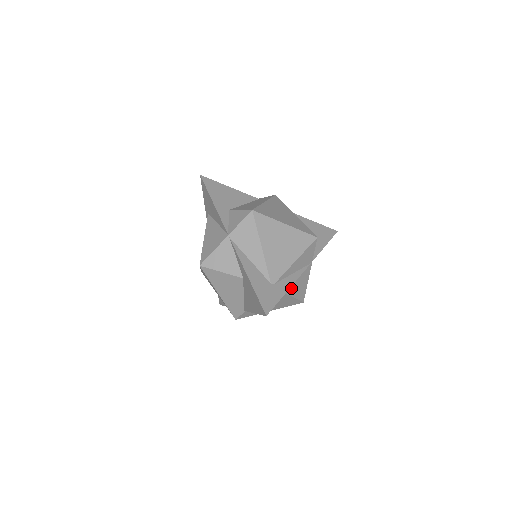
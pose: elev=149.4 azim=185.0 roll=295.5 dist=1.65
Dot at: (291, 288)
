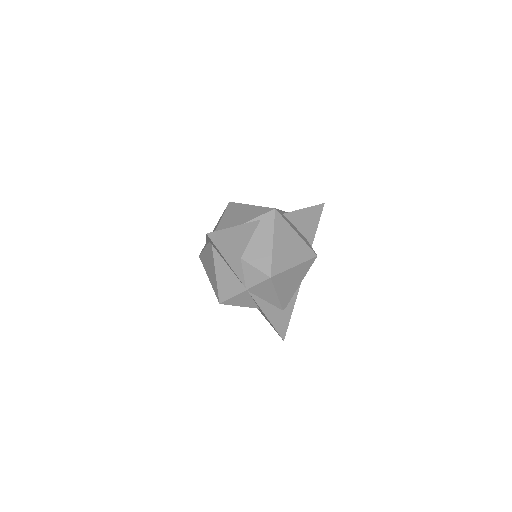
Dot at: occluded
